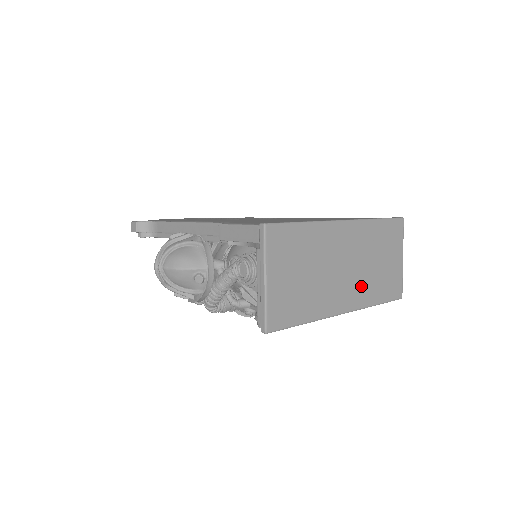
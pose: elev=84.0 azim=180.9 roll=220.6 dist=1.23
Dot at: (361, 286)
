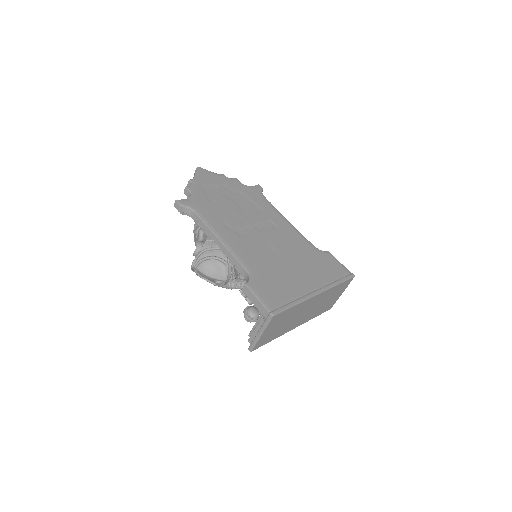
Dot at: (310, 315)
